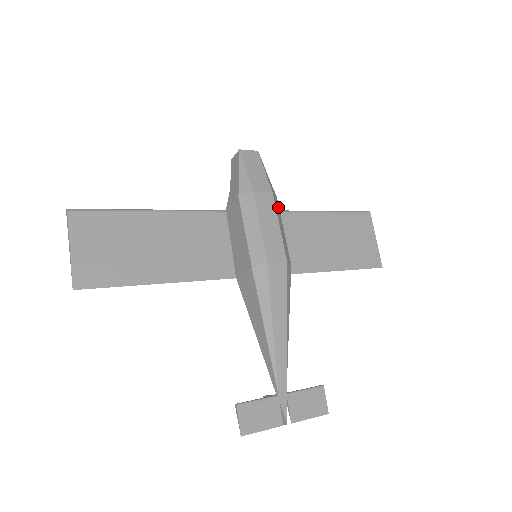
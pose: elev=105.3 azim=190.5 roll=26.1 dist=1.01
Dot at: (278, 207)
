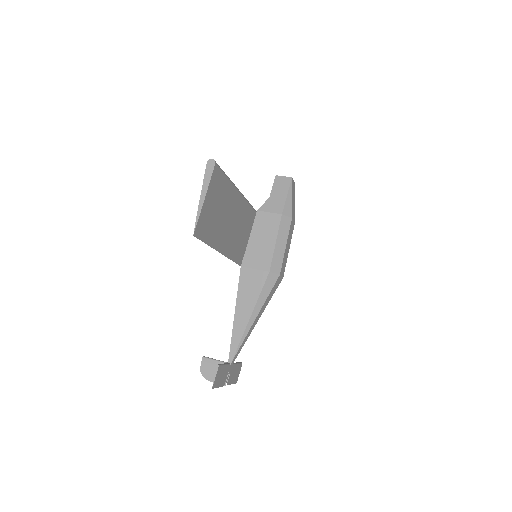
Dot at: occluded
